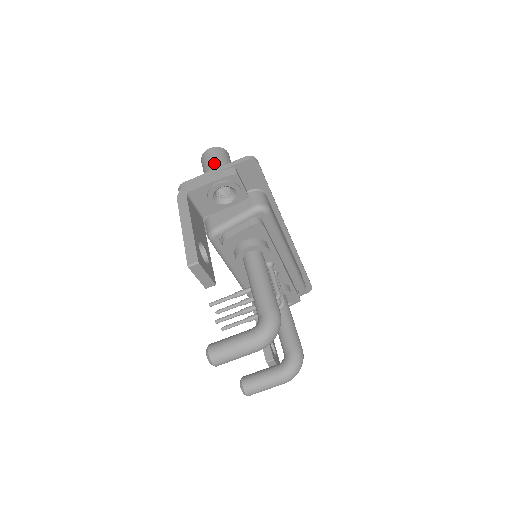
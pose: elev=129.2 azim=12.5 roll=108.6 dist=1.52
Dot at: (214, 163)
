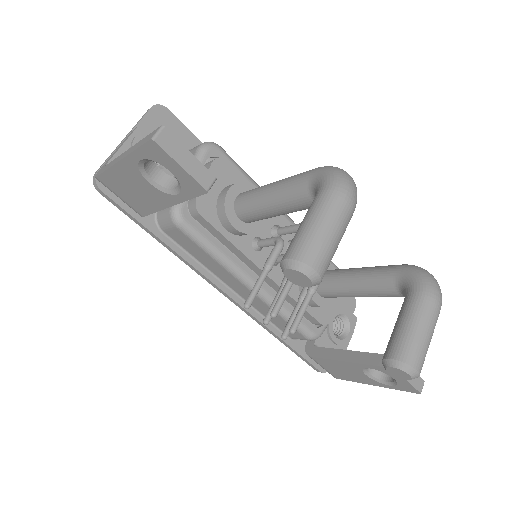
Dot at: occluded
